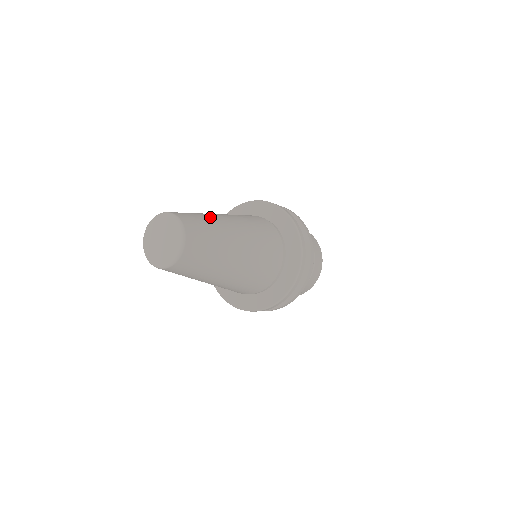
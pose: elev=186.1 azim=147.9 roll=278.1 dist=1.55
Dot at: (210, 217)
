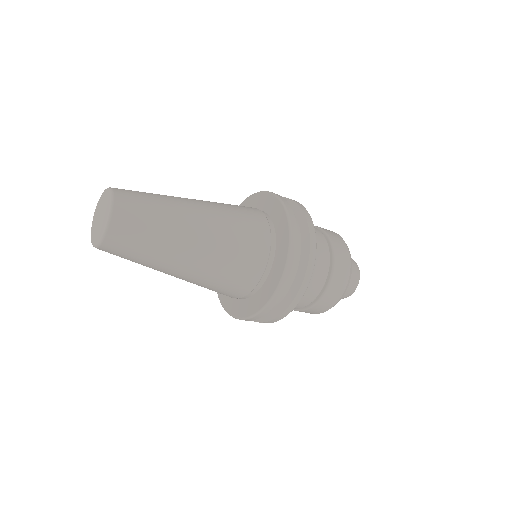
Dot at: (168, 209)
